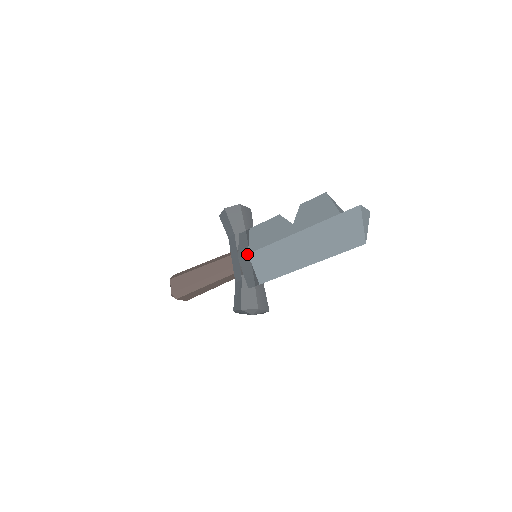
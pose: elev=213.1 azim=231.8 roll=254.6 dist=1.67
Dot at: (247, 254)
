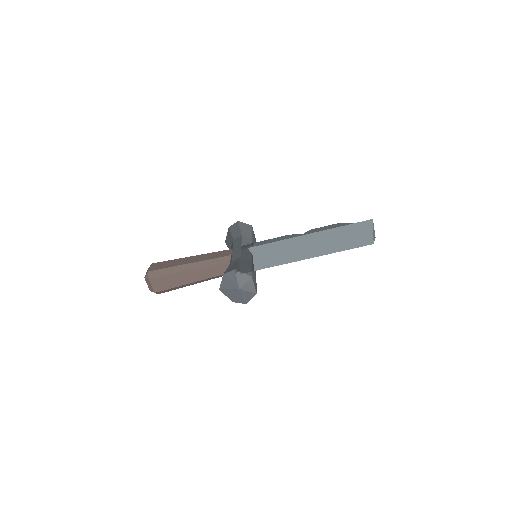
Dot at: (251, 247)
